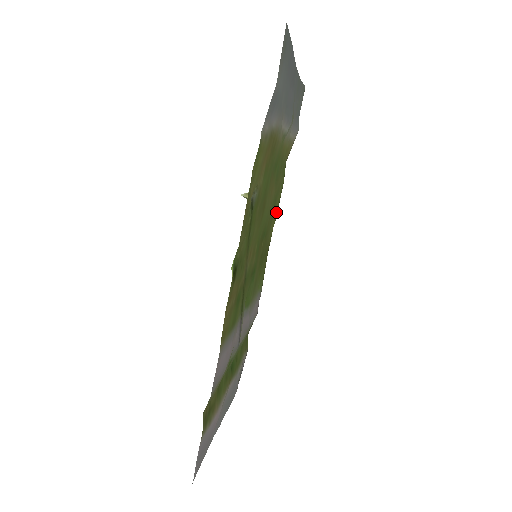
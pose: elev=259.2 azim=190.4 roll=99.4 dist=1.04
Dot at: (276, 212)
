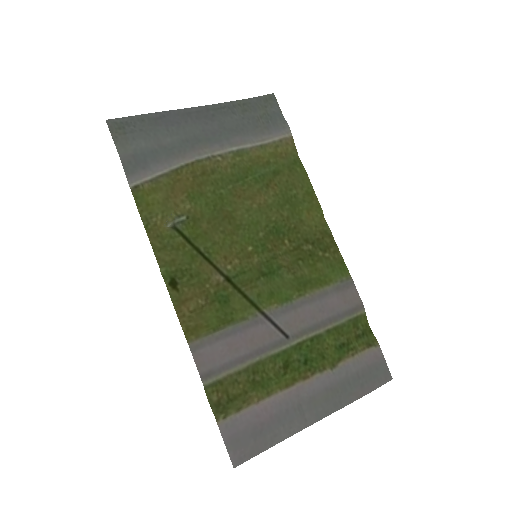
Dot at: (313, 203)
